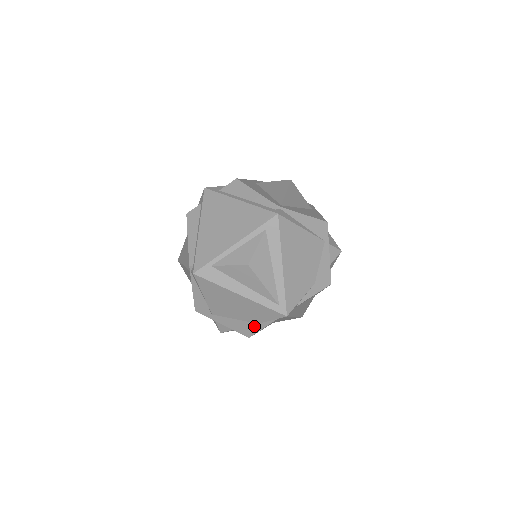
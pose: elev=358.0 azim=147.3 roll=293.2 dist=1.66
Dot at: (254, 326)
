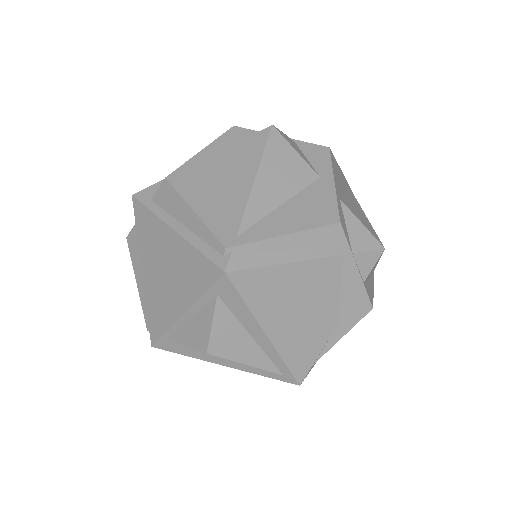
Dot at: occluded
